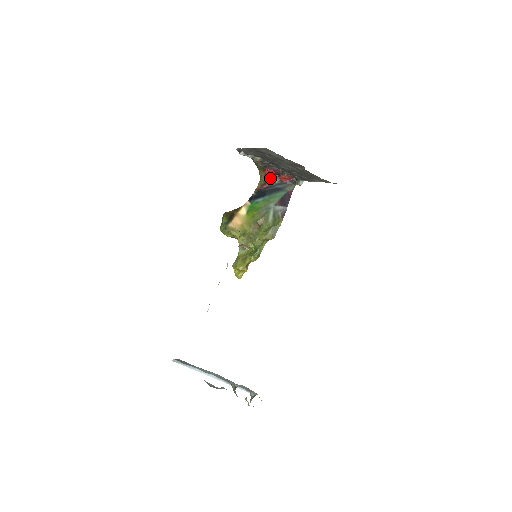
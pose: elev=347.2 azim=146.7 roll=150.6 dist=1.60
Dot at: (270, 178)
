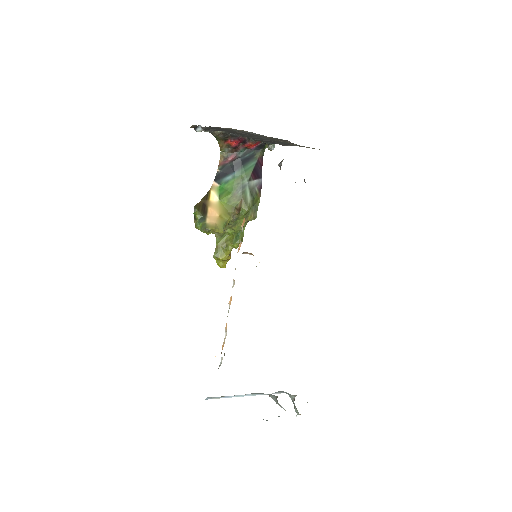
Dot at: (234, 148)
